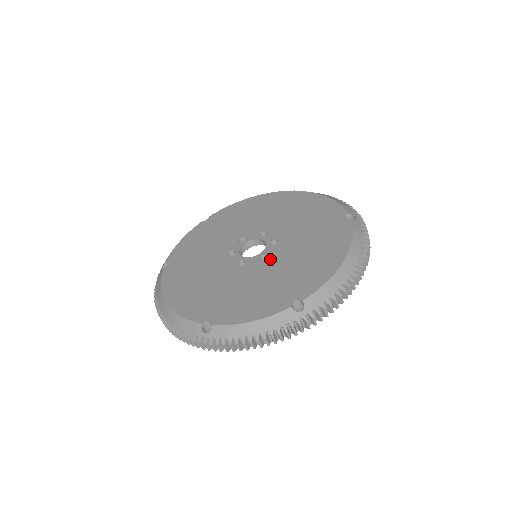
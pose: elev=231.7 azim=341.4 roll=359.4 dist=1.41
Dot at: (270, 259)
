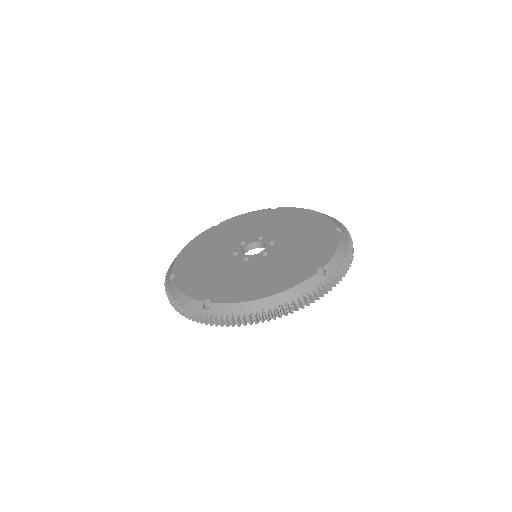
Dot at: (246, 263)
